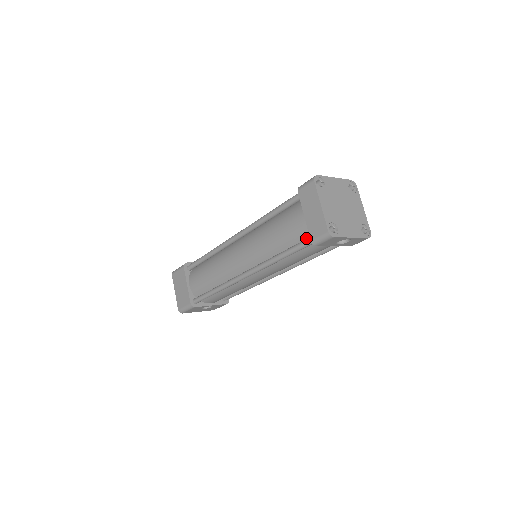
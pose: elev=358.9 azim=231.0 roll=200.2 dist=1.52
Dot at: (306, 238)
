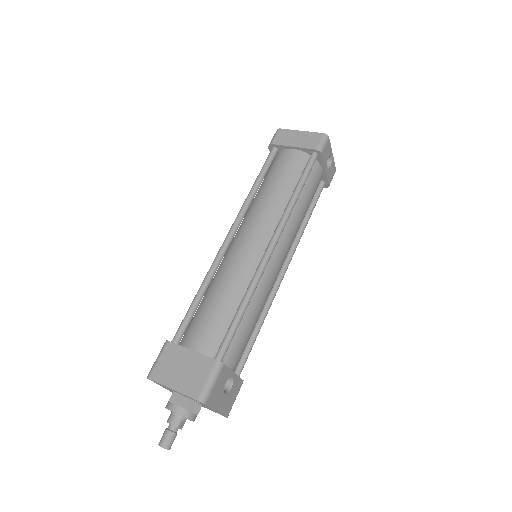
Dot at: (305, 165)
